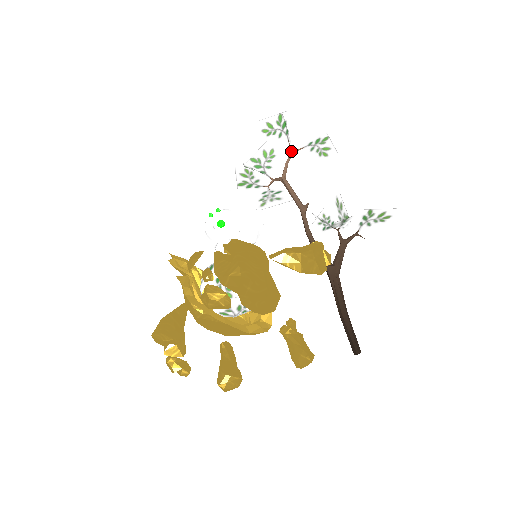
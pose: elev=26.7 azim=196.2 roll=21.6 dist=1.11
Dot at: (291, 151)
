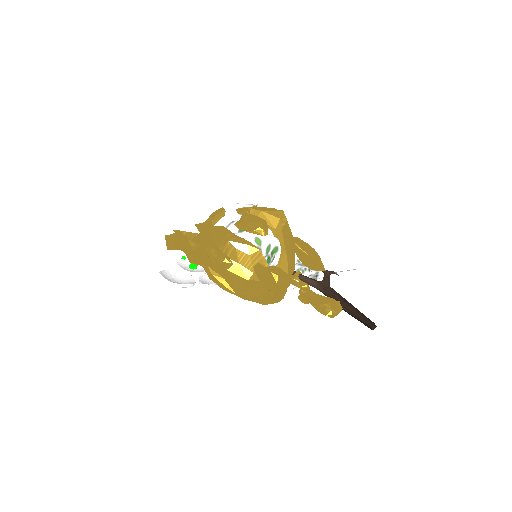
Dot at: occluded
